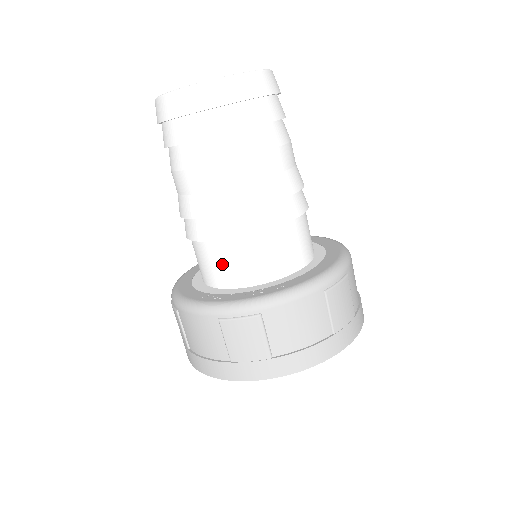
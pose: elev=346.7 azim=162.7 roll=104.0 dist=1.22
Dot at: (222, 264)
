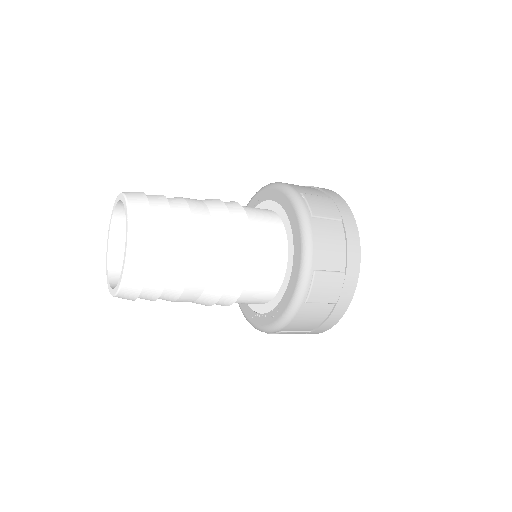
Dot at: occluded
